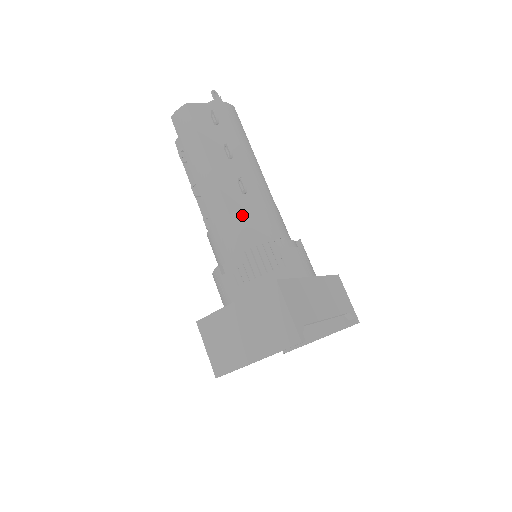
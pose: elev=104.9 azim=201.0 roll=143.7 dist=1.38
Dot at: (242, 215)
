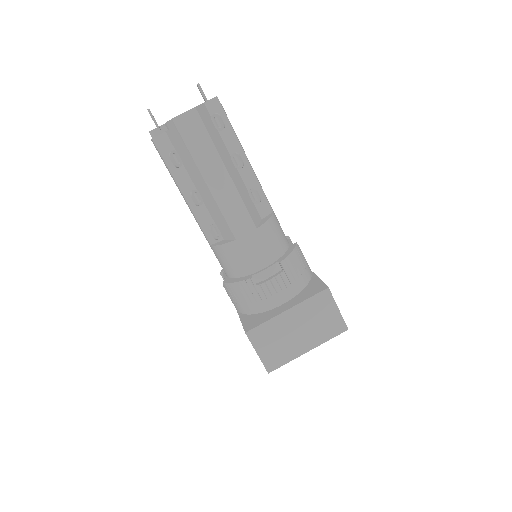
Dot at: (267, 228)
